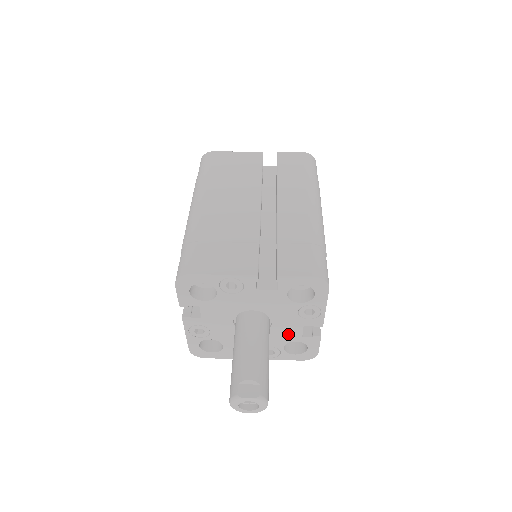
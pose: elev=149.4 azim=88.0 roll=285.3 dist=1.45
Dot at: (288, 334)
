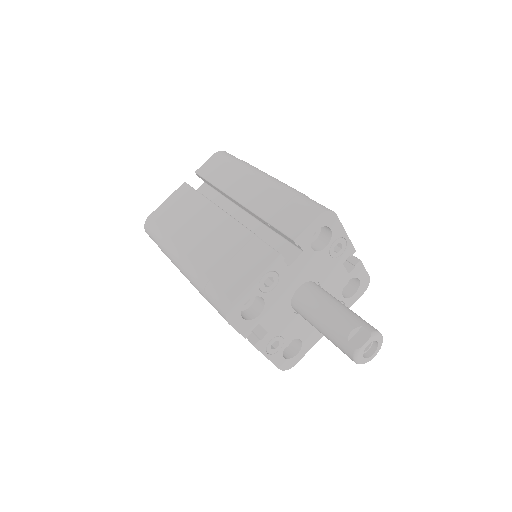
Dot at: (337, 282)
